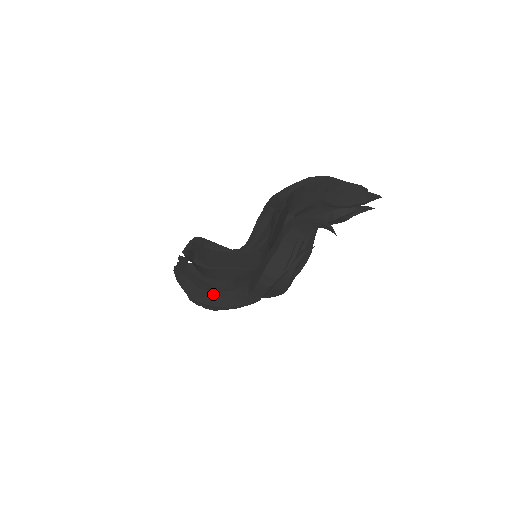
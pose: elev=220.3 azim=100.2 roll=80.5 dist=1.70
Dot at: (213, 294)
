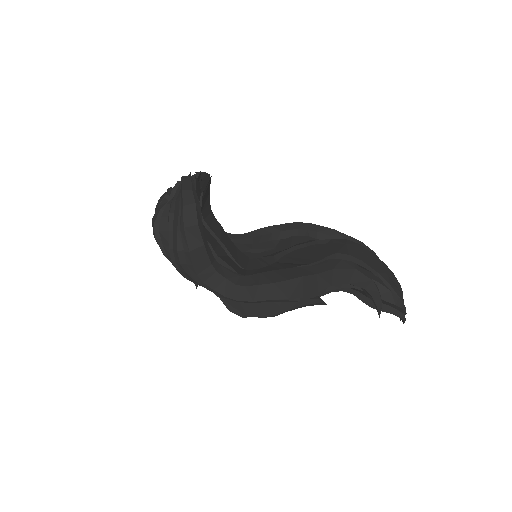
Dot at: (207, 246)
